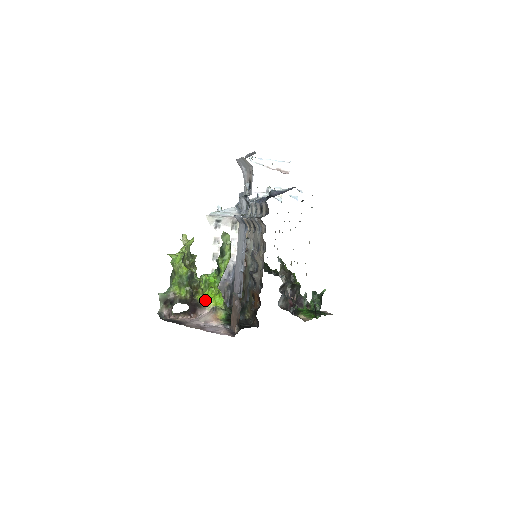
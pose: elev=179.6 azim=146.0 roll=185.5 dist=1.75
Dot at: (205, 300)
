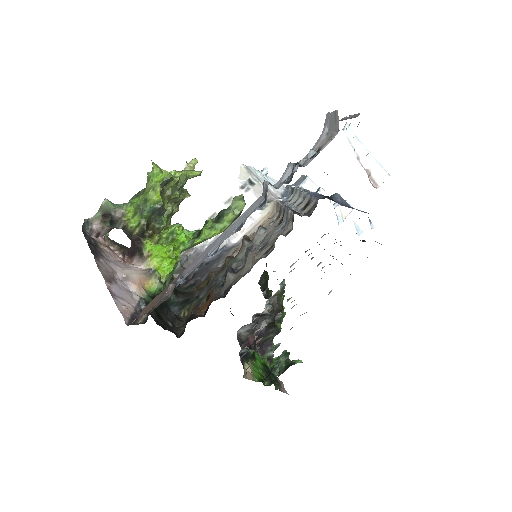
Dot at: (152, 253)
